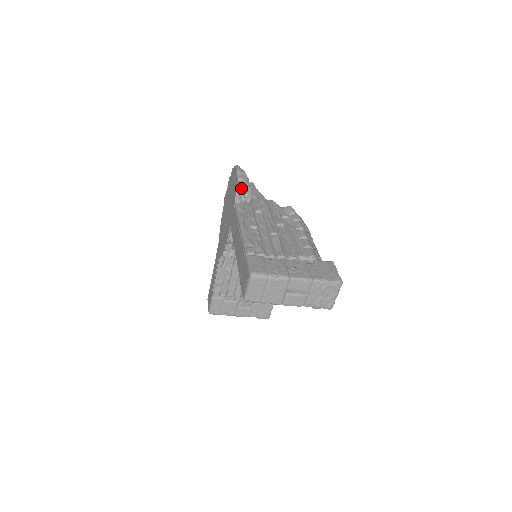
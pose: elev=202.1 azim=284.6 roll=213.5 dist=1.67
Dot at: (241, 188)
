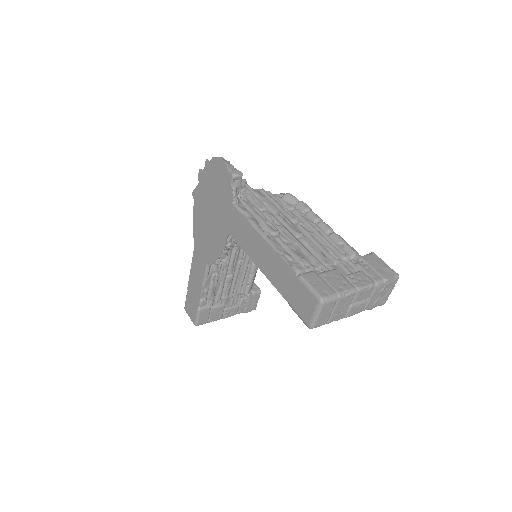
Dot at: (236, 185)
